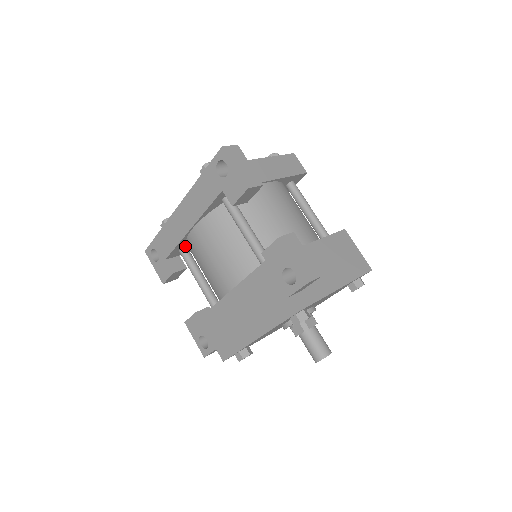
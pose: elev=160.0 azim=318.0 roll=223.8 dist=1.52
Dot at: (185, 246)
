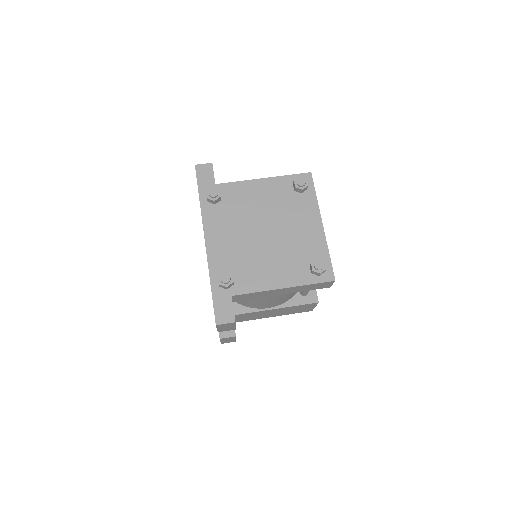
Dot at: occluded
